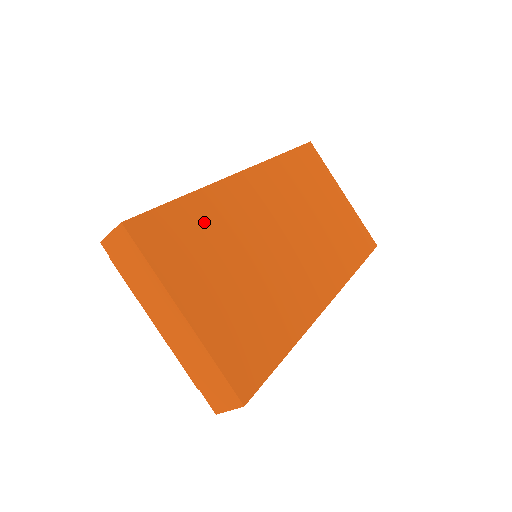
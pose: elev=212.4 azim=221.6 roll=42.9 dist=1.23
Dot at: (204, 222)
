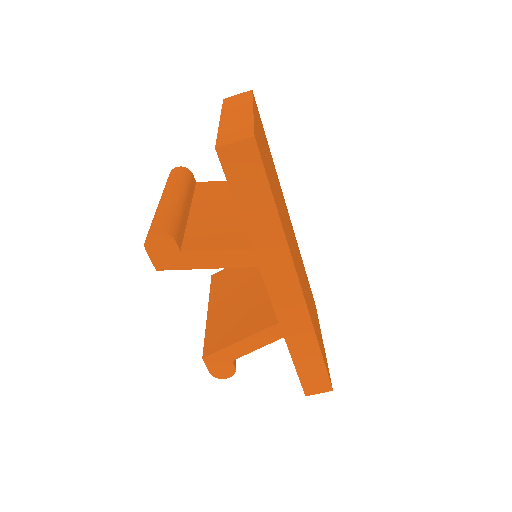
Dot at: (271, 159)
